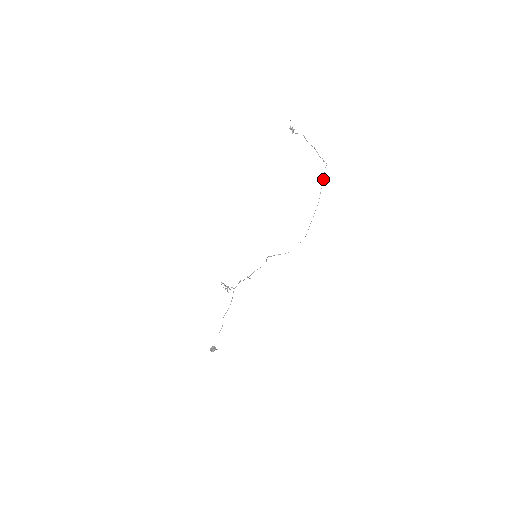
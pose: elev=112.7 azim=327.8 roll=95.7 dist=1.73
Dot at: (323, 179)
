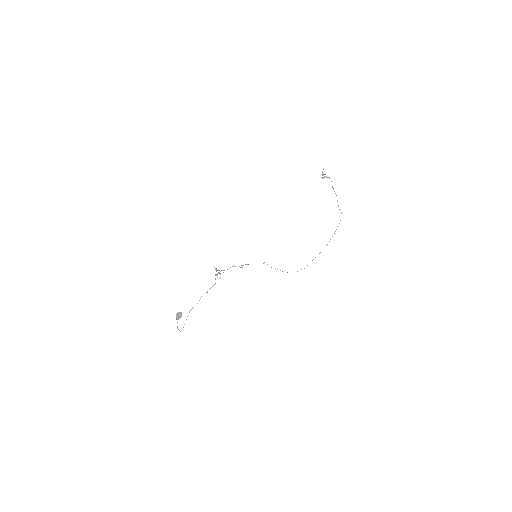
Dot at: occluded
